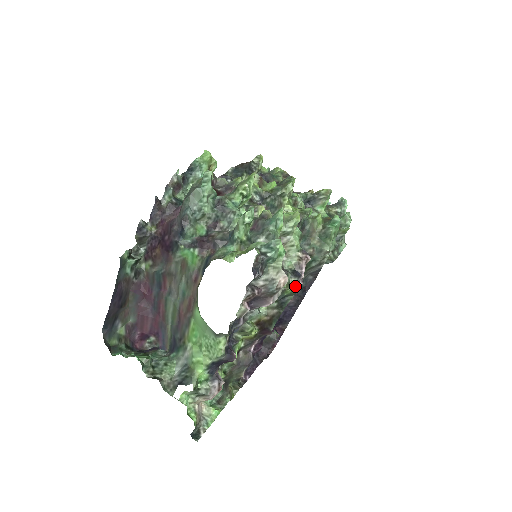
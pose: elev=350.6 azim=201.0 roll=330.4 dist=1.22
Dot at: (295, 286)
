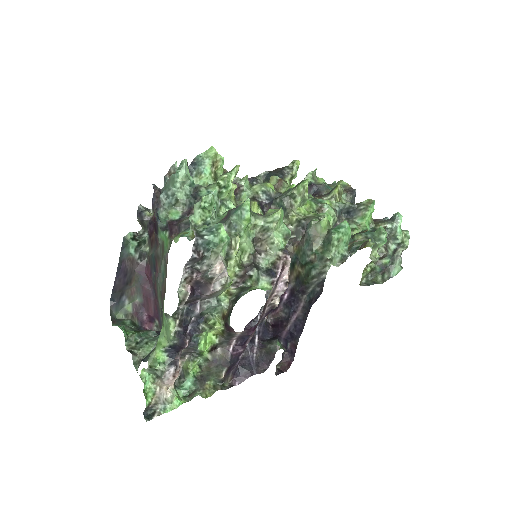
Dot at: (265, 285)
